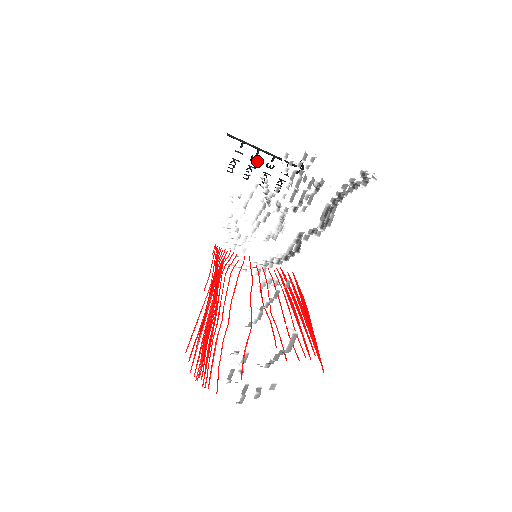
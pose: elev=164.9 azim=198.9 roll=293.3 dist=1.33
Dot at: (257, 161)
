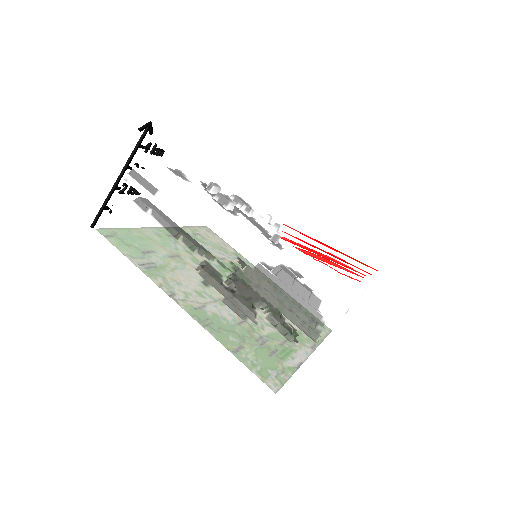
Dot at: (126, 186)
